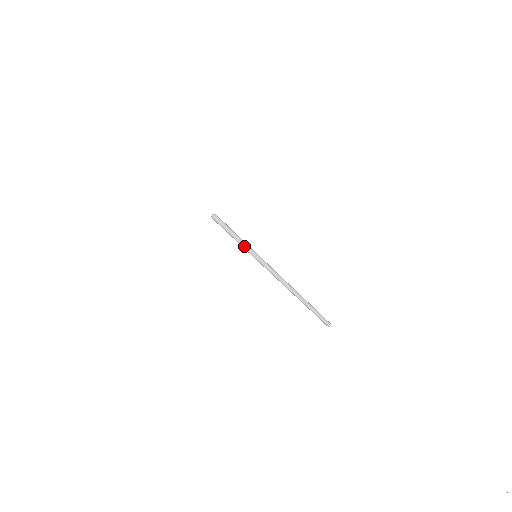
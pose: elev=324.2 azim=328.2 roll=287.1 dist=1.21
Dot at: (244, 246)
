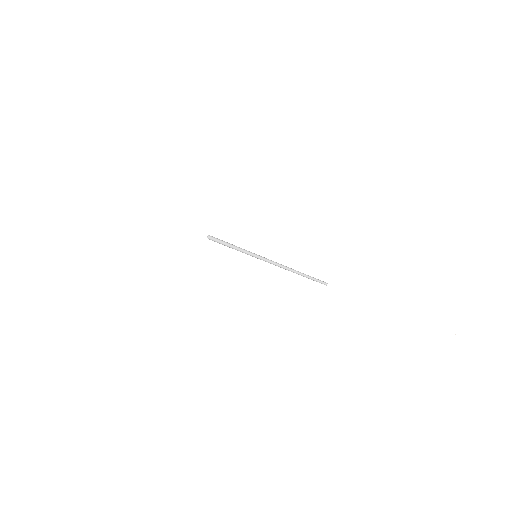
Dot at: (245, 250)
